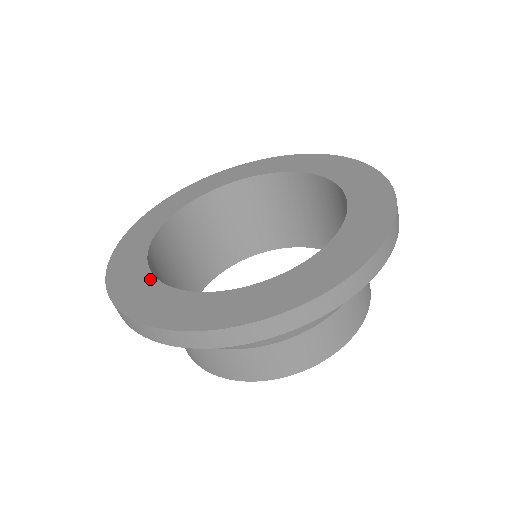
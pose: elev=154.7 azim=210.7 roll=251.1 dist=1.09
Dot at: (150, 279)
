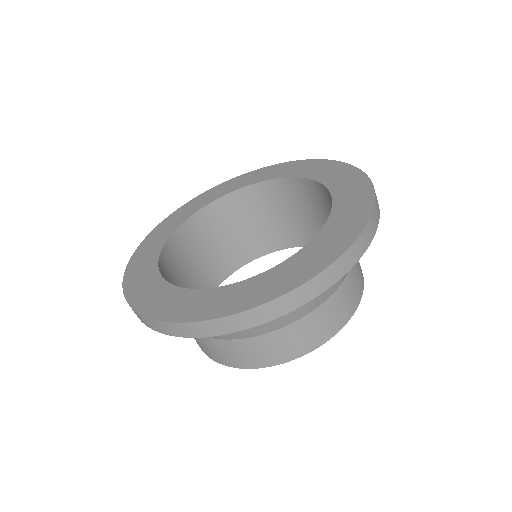
Dot at: (160, 281)
